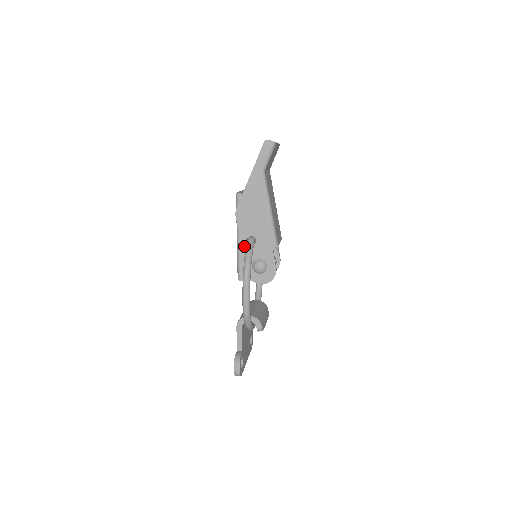
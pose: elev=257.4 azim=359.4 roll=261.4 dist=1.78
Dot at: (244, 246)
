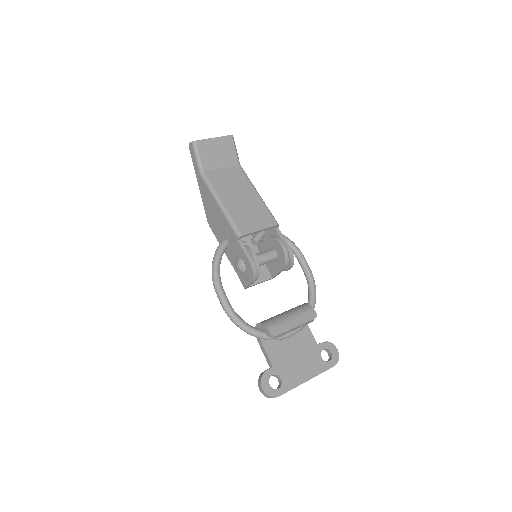
Dot at: (225, 252)
